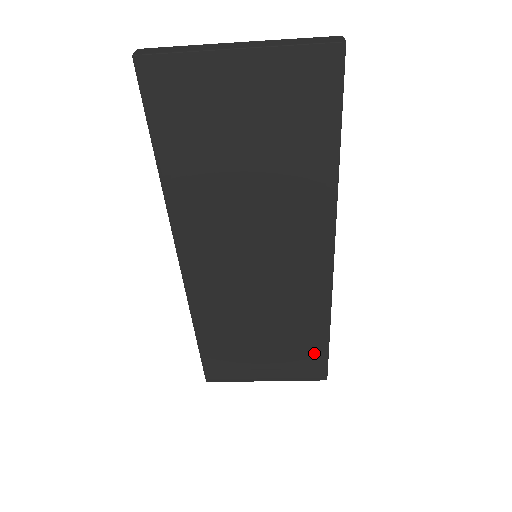
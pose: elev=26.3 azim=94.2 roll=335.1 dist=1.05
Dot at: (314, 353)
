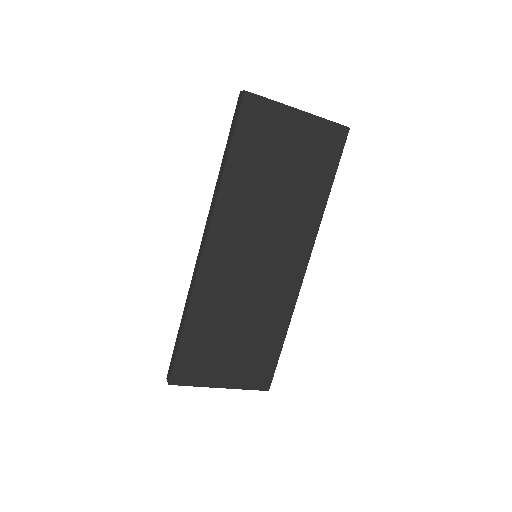
Dot at: (269, 357)
